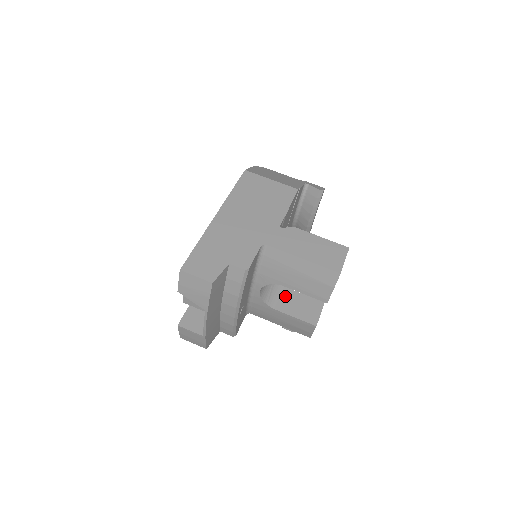
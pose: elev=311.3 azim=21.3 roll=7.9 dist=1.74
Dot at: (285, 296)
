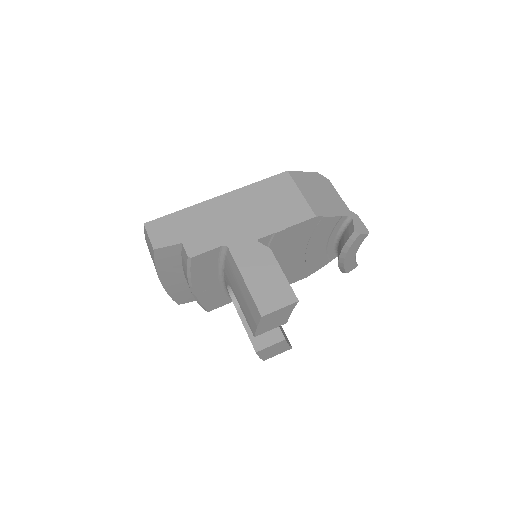
Dot at: occluded
